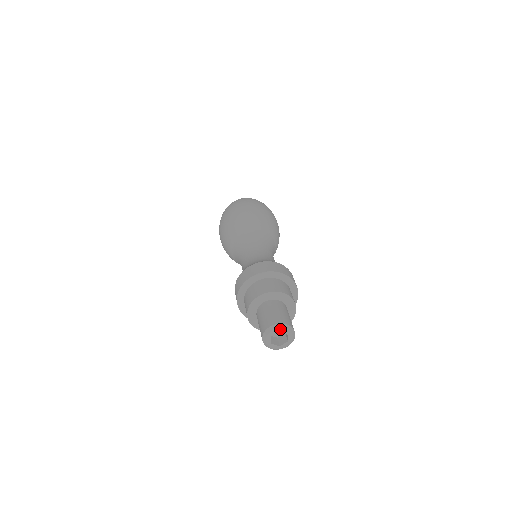
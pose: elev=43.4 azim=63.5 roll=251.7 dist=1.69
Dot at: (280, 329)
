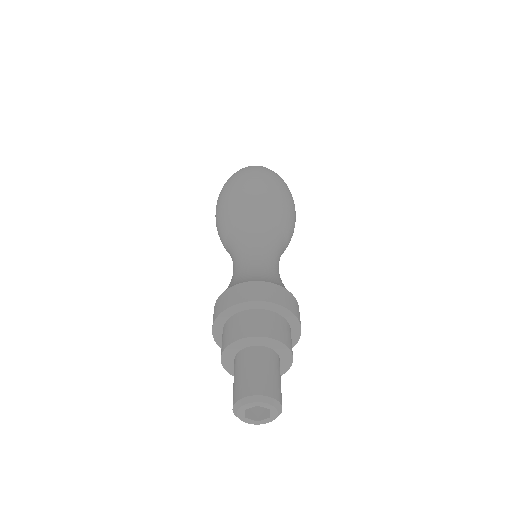
Dot at: (260, 403)
